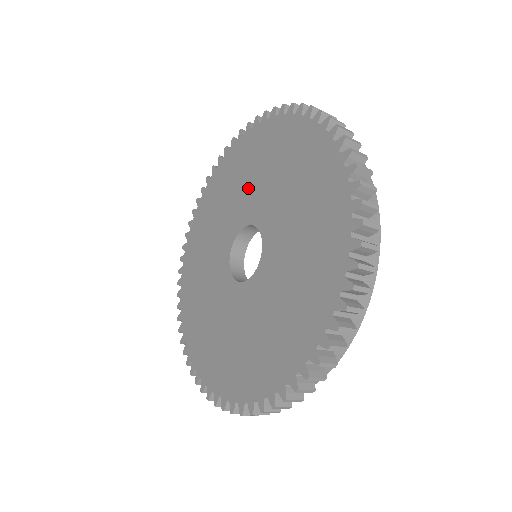
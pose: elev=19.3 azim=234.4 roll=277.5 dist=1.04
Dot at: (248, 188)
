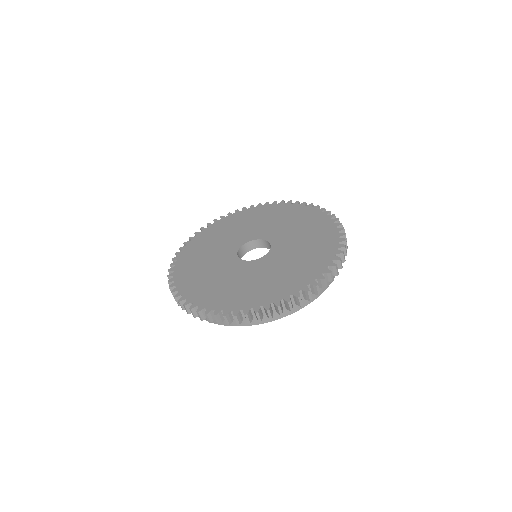
Dot at: (274, 225)
